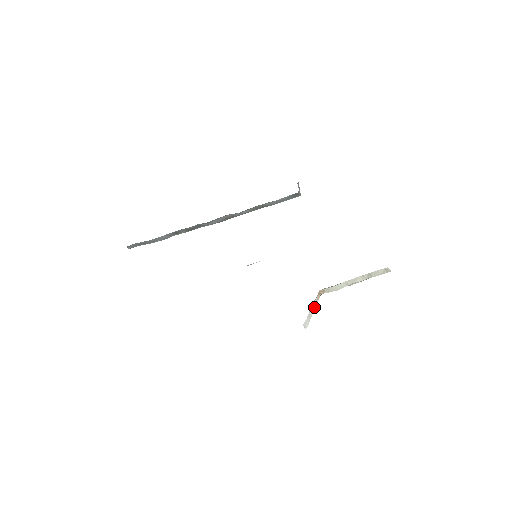
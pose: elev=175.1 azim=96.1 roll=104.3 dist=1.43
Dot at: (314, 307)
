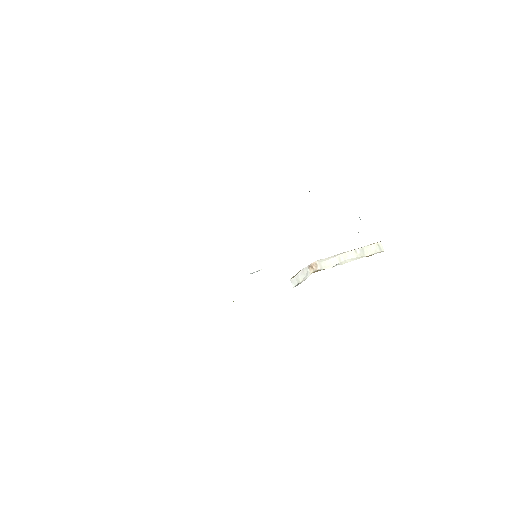
Dot at: (304, 275)
